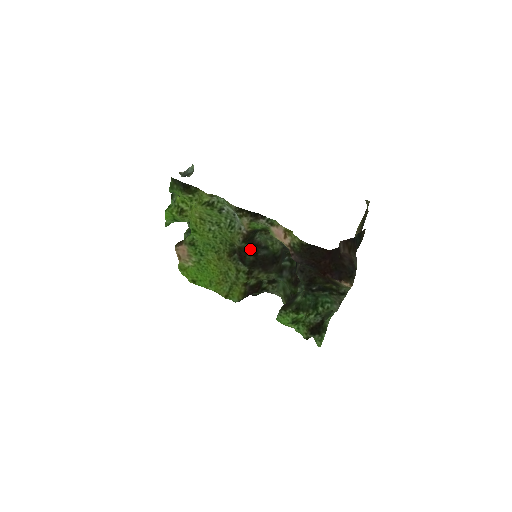
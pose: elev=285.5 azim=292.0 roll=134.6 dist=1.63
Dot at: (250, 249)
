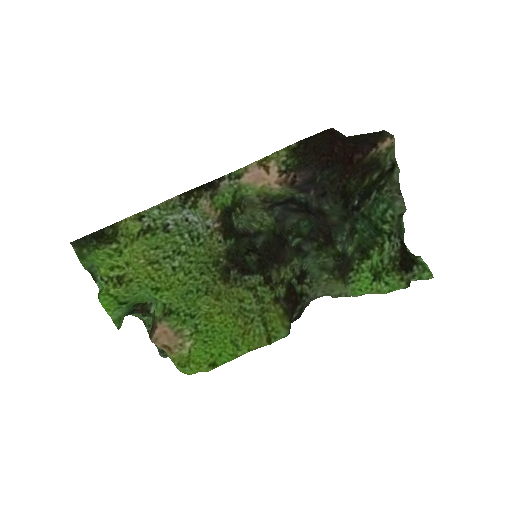
Dot at: (242, 245)
